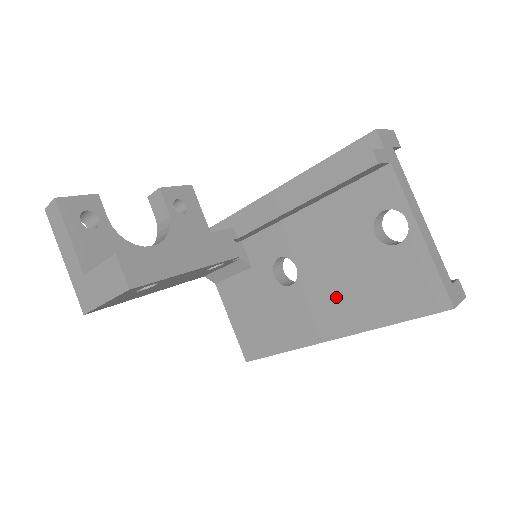
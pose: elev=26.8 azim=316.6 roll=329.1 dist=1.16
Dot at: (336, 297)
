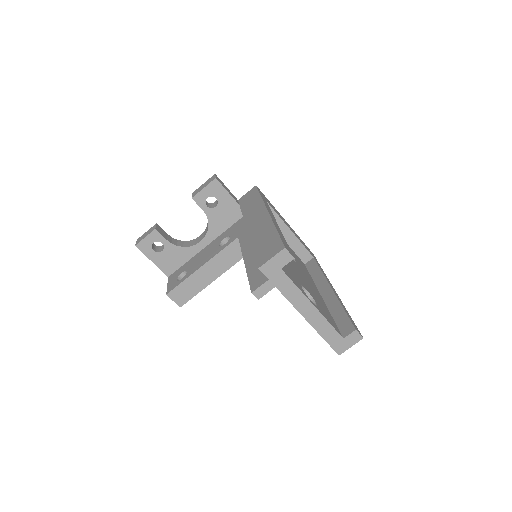
Dot at: occluded
